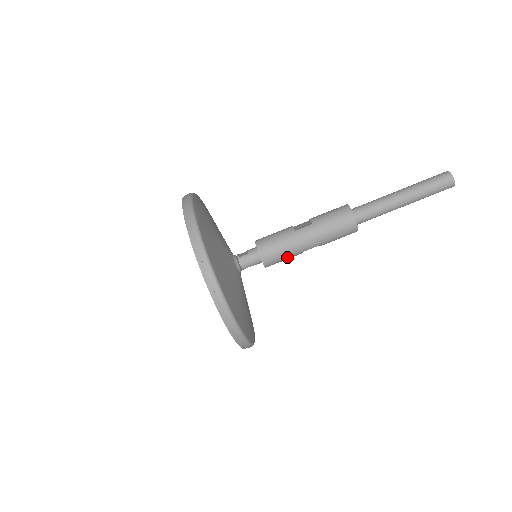
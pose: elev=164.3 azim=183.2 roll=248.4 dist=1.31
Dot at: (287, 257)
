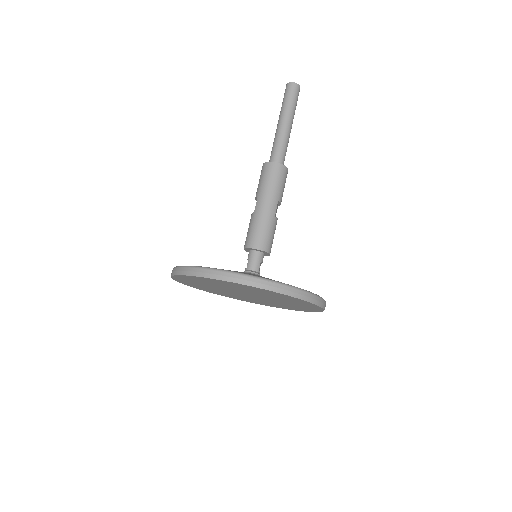
Dot at: (270, 230)
